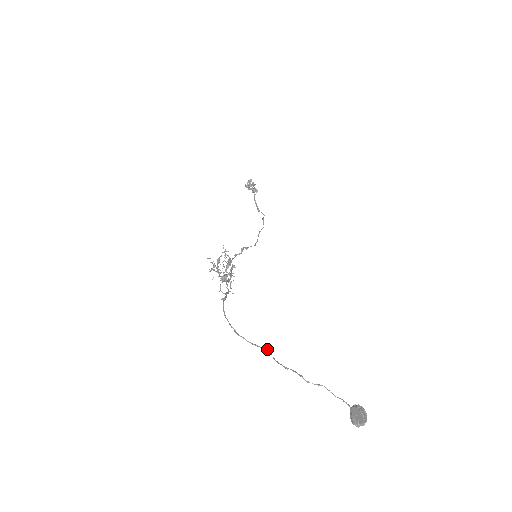
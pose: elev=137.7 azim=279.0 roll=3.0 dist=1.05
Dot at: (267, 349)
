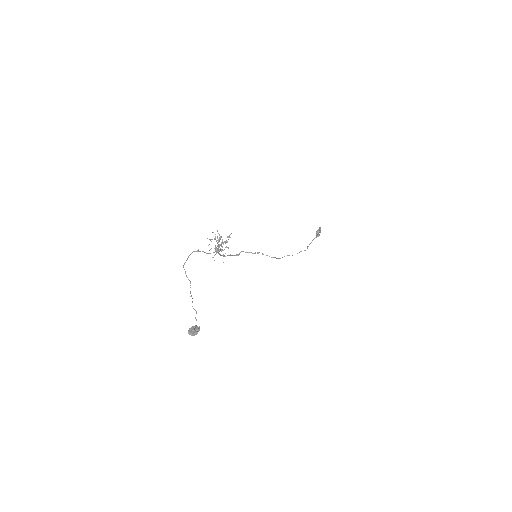
Dot at: occluded
